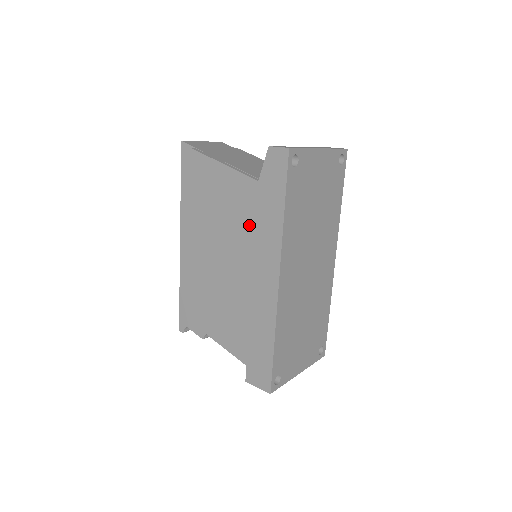
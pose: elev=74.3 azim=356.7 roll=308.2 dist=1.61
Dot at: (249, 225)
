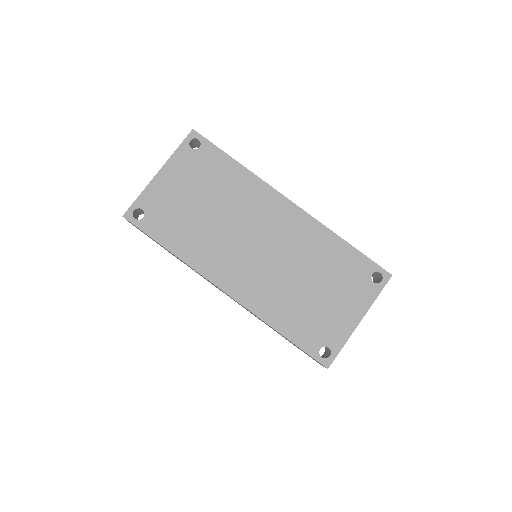
Dot at: occluded
